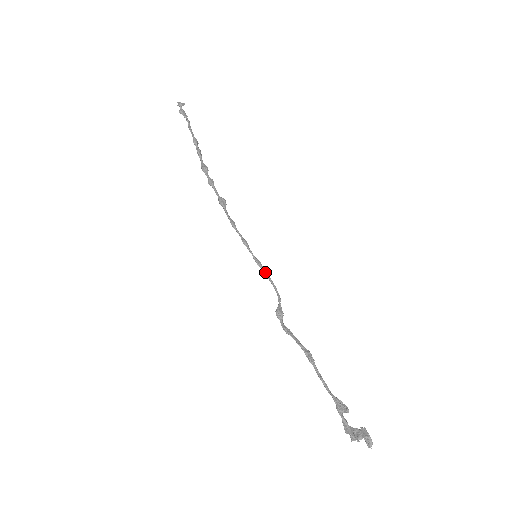
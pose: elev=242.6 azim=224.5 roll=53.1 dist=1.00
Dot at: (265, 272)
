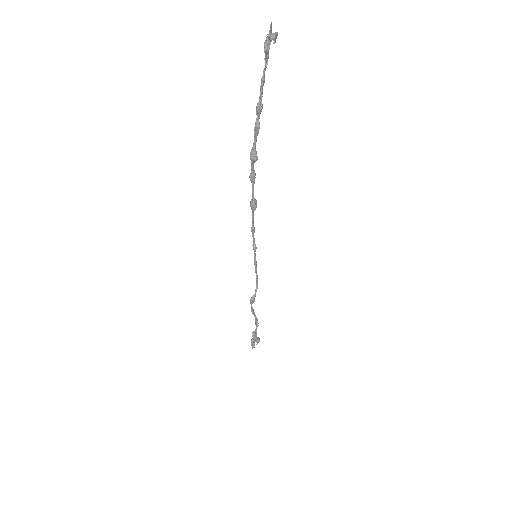
Dot at: (256, 269)
